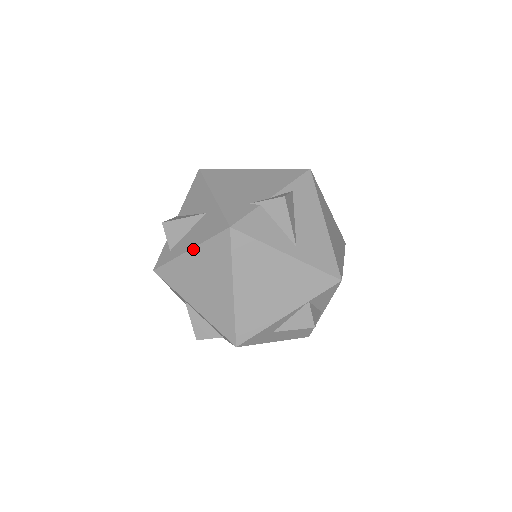
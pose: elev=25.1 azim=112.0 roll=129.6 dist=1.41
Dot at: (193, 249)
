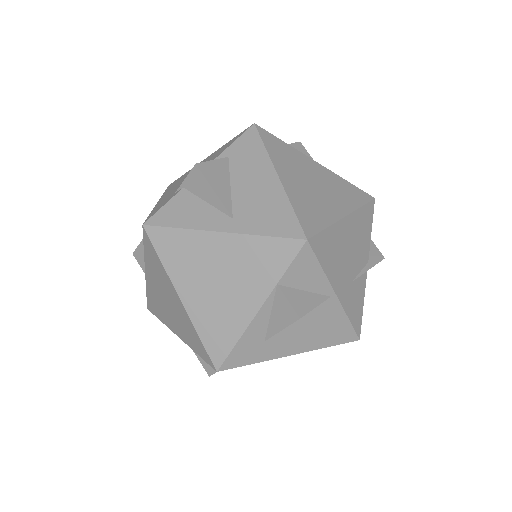
Dot at: (145, 268)
